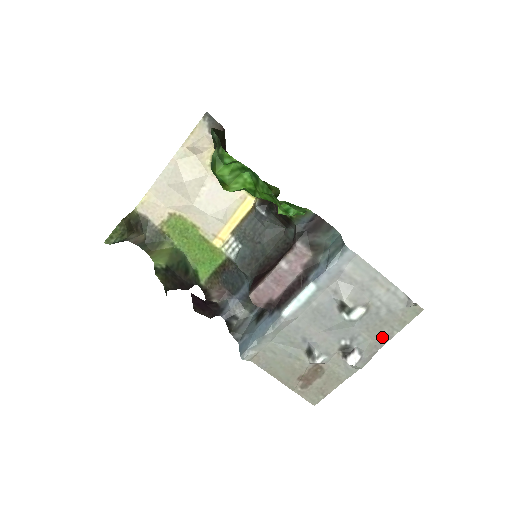
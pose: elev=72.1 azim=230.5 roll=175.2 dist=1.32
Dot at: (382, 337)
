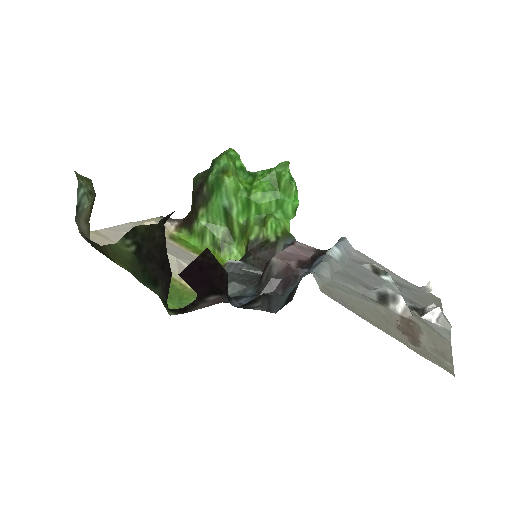
Dot at: occluded
